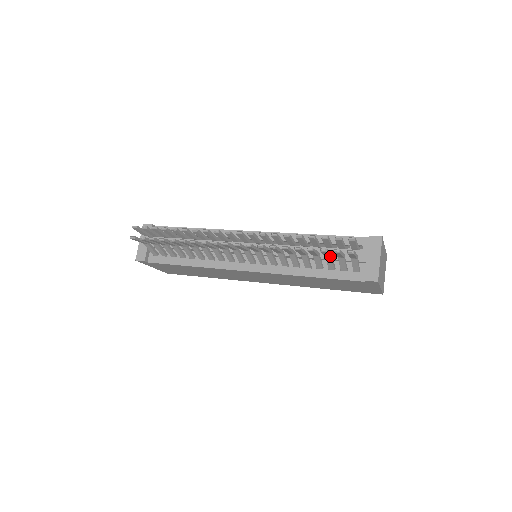
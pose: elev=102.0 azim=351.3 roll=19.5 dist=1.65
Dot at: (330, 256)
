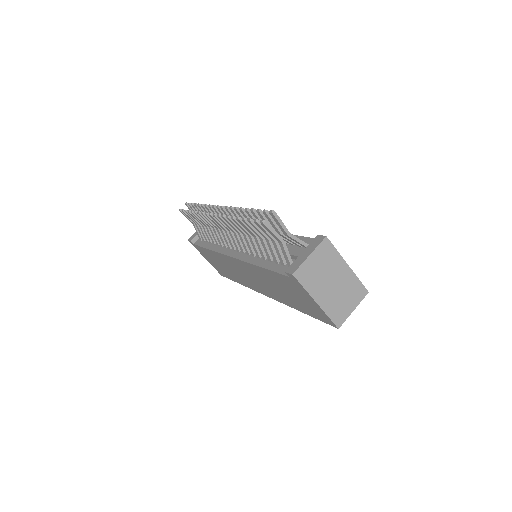
Dot at: (267, 238)
